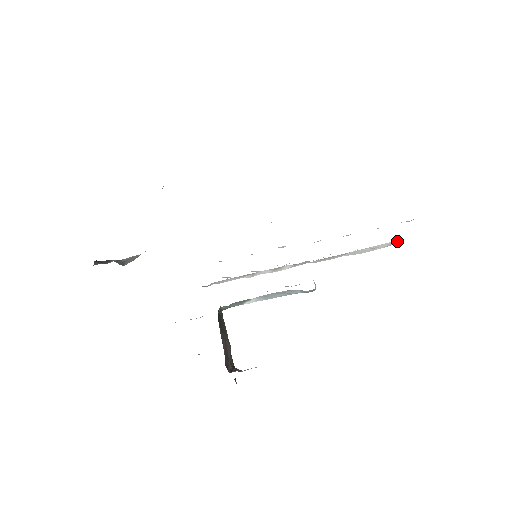
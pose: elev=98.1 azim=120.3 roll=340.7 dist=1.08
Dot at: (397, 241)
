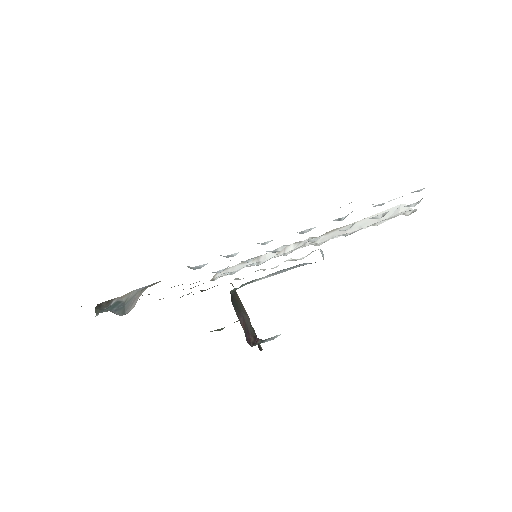
Dot at: (404, 205)
